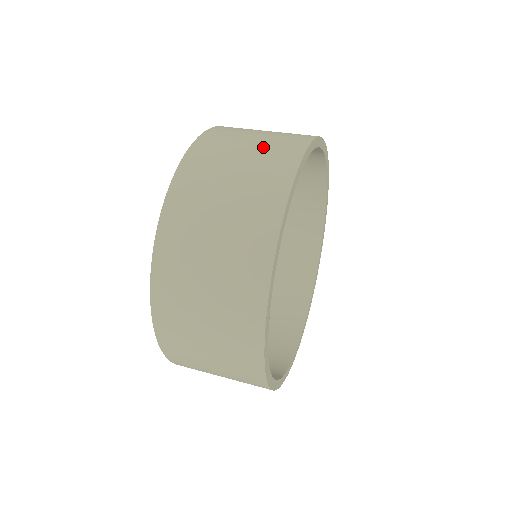
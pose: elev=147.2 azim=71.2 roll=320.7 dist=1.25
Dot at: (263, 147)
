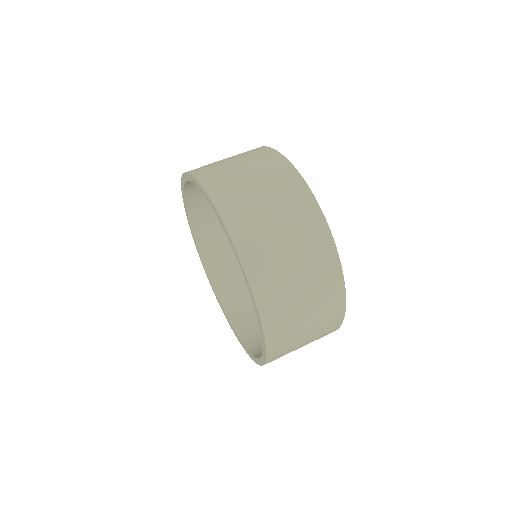
Dot at: (293, 228)
